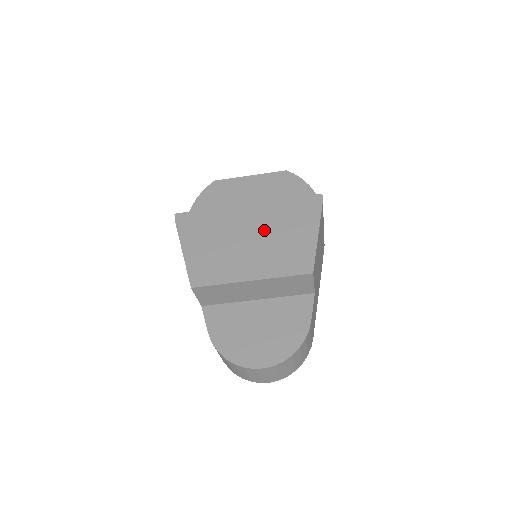
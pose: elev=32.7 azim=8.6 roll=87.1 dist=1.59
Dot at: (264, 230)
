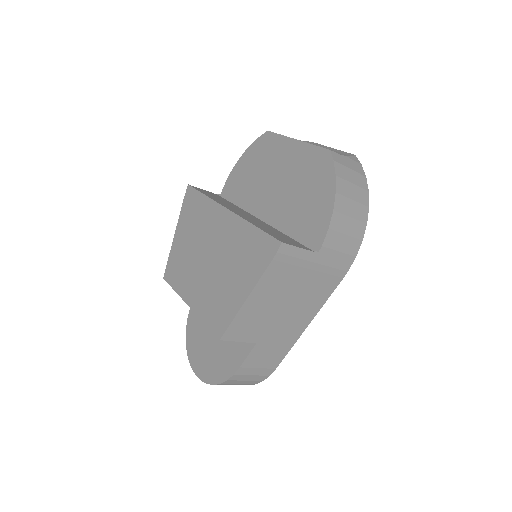
Dot at: (220, 255)
